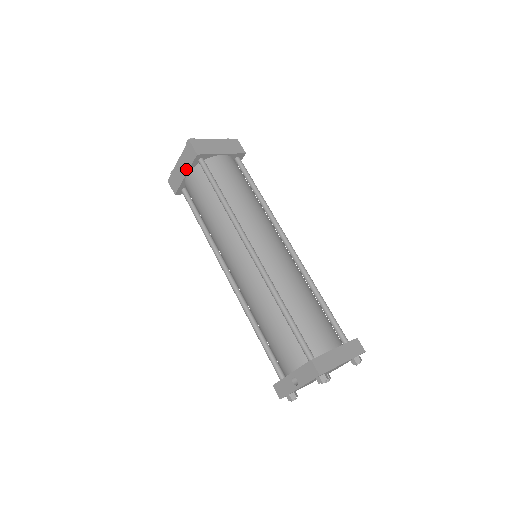
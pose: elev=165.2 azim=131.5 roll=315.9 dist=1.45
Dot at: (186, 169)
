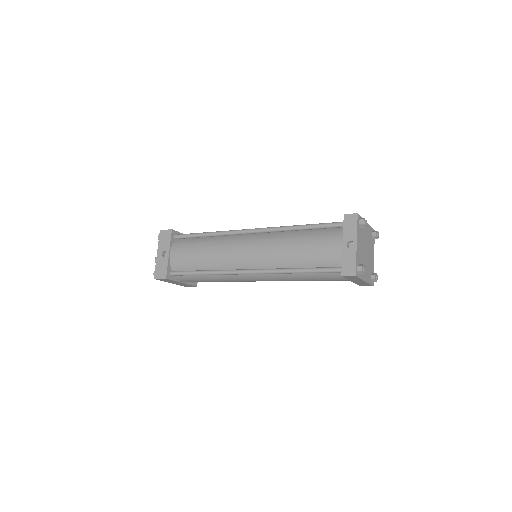
Dot at: (167, 249)
